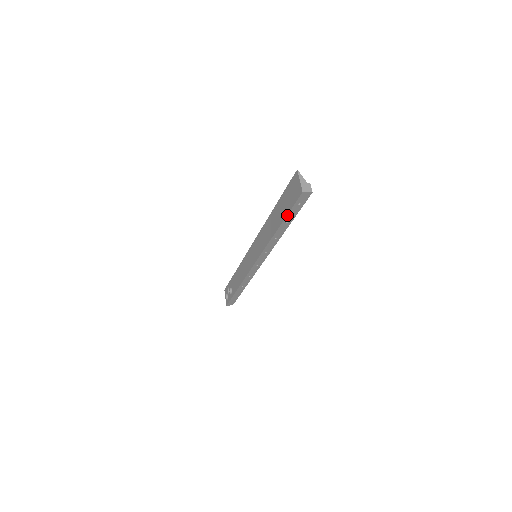
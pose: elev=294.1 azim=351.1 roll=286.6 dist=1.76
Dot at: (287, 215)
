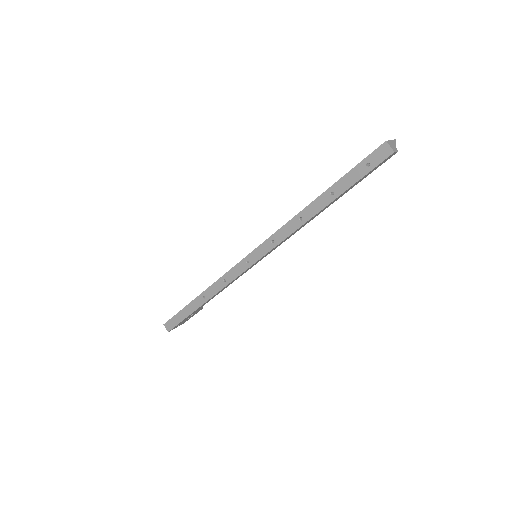
Dot at: (342, 177)
